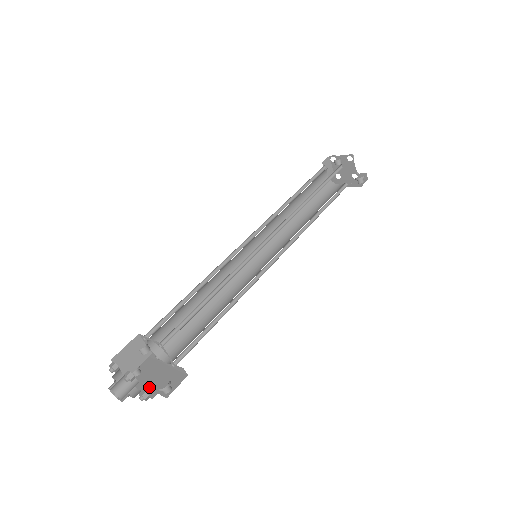
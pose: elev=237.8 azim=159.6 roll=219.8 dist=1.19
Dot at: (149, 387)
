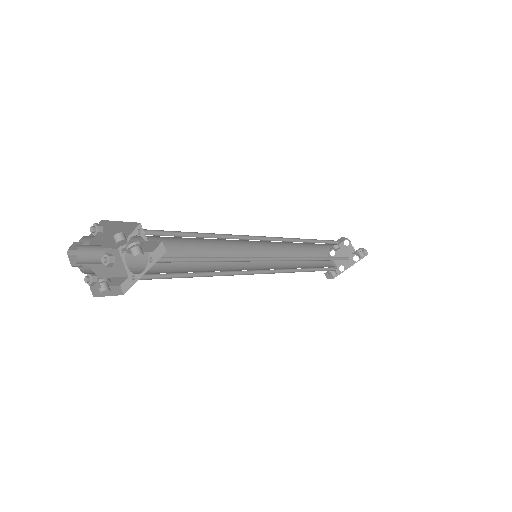
Dot at: occluded
